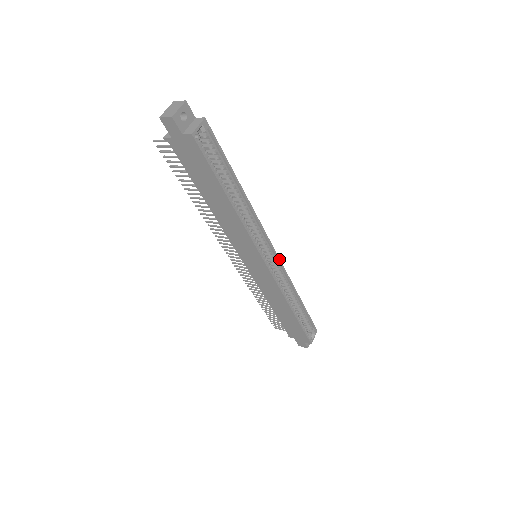
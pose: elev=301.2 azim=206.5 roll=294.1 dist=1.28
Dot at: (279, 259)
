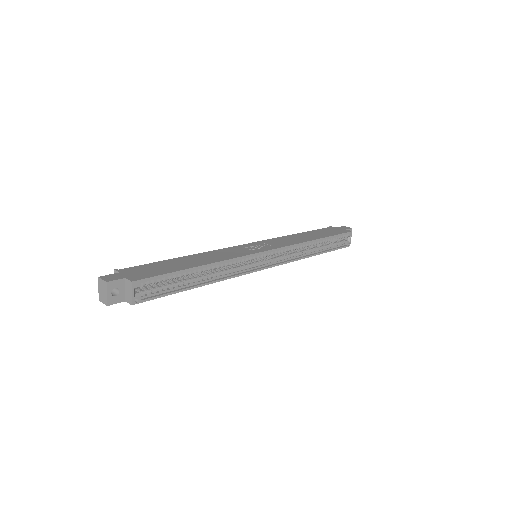
Dot at: (278, 249)
